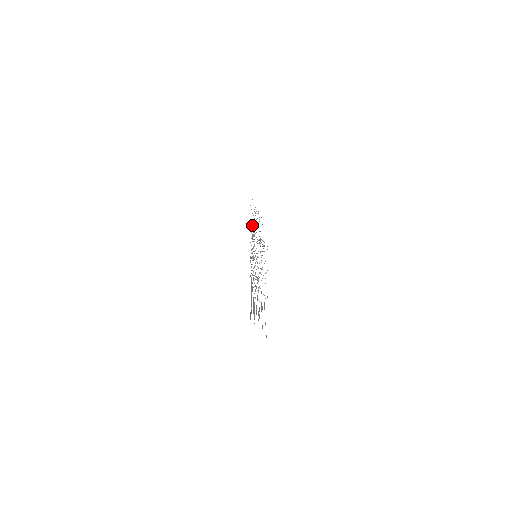
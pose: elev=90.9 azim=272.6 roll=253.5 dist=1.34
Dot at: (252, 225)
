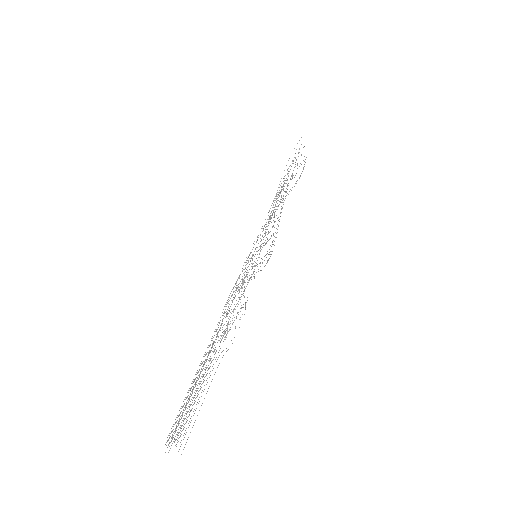
Dot at: (277, 194)
